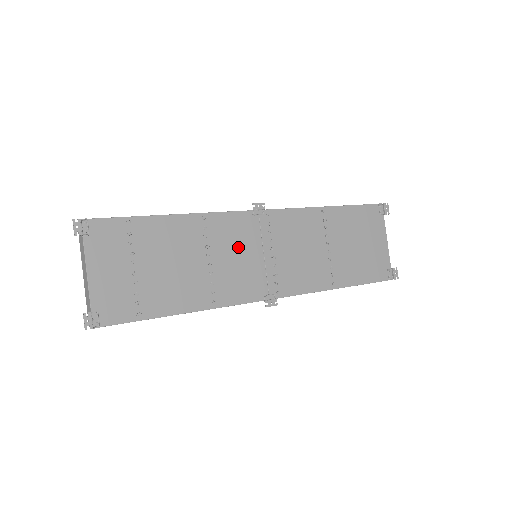
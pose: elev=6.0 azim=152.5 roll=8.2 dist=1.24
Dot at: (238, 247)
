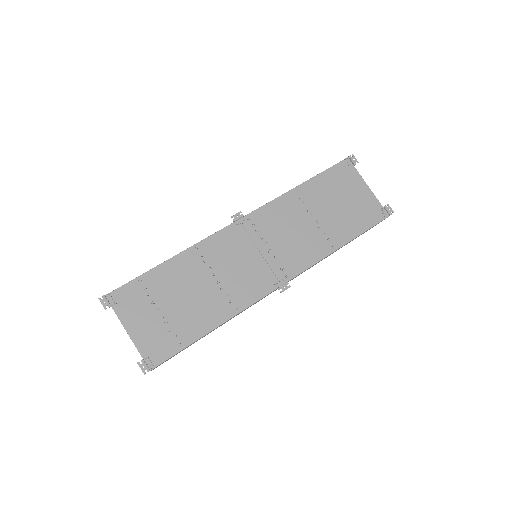
Dot at: (235, 257)
